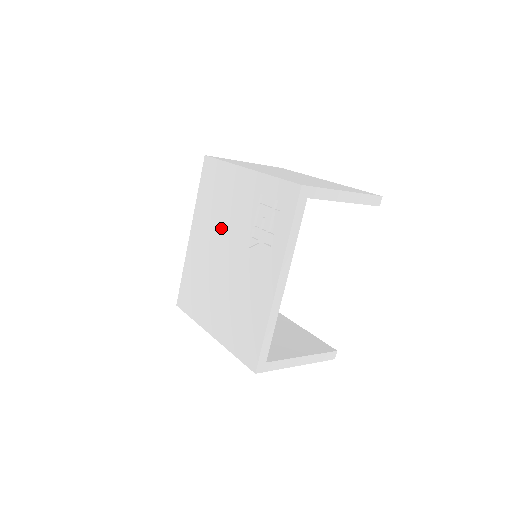
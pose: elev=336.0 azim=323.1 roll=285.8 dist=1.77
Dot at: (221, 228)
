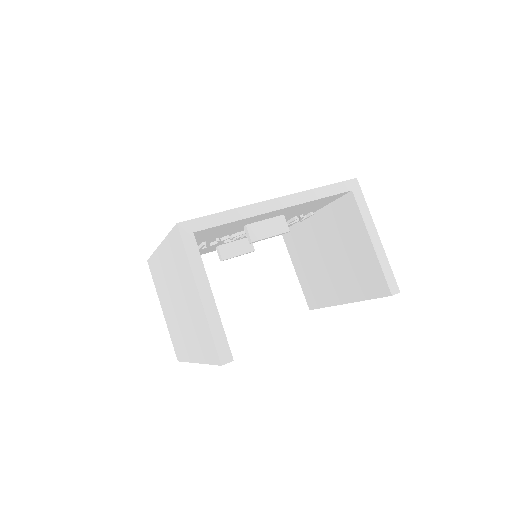
Dot at: occluded
